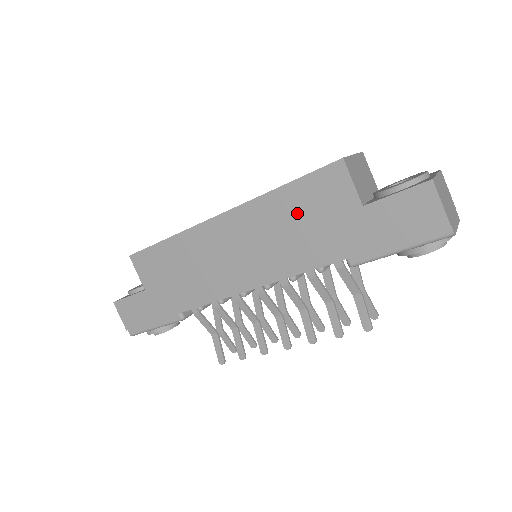
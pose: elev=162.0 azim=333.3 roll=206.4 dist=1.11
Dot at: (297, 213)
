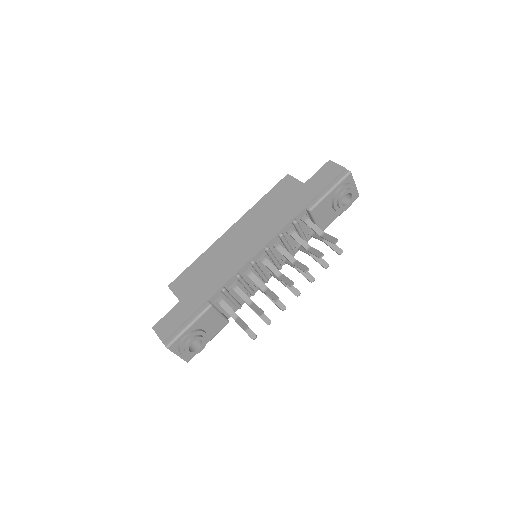
Dot at: (273, 204)
